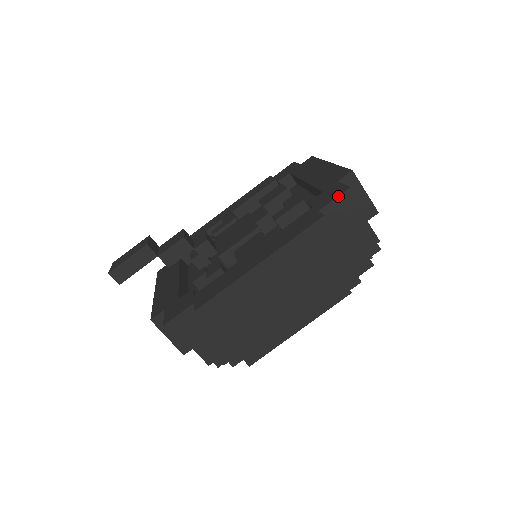
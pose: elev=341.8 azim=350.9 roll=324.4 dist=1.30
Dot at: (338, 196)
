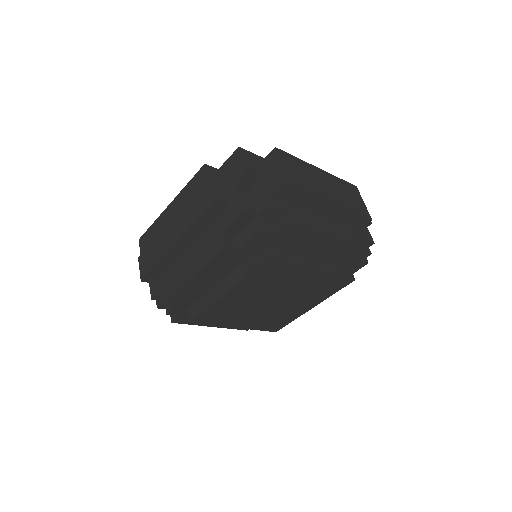
Dot at: (231, 155)
